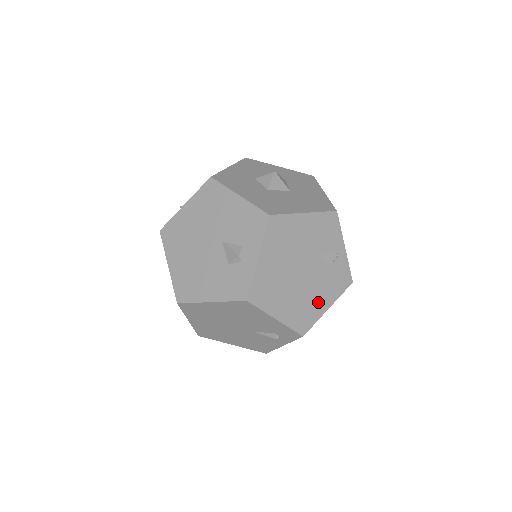
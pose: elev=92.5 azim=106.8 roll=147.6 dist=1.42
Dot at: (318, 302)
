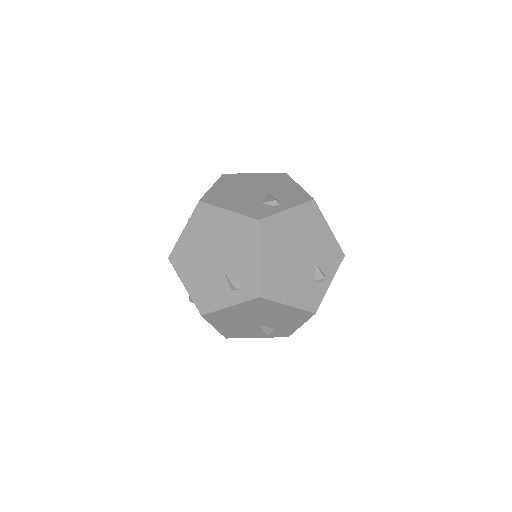
Dot at: (288, 290)
